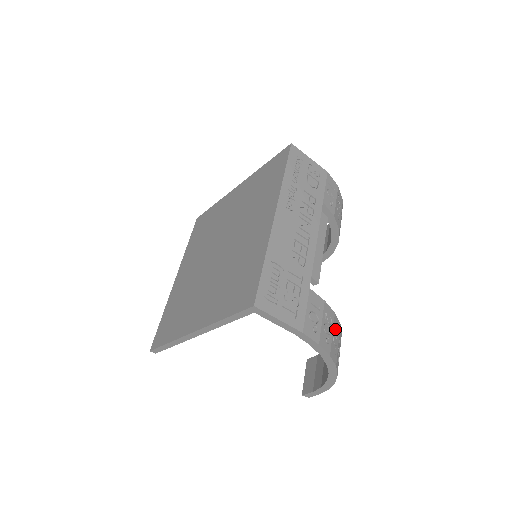
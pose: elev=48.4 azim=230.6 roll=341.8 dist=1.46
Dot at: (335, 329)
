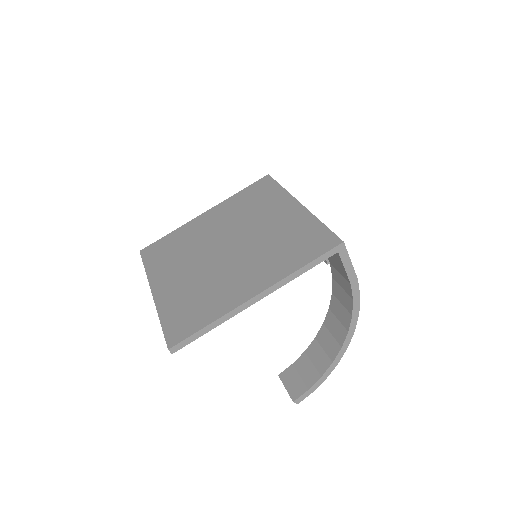
Dot at: occluded
